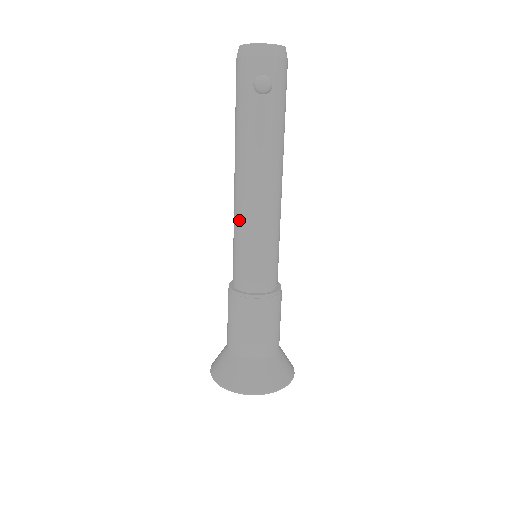
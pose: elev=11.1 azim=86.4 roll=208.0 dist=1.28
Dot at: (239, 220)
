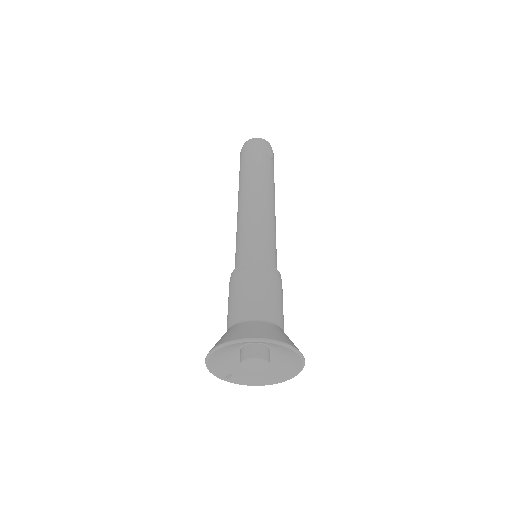
Dot at: (253, 216)
